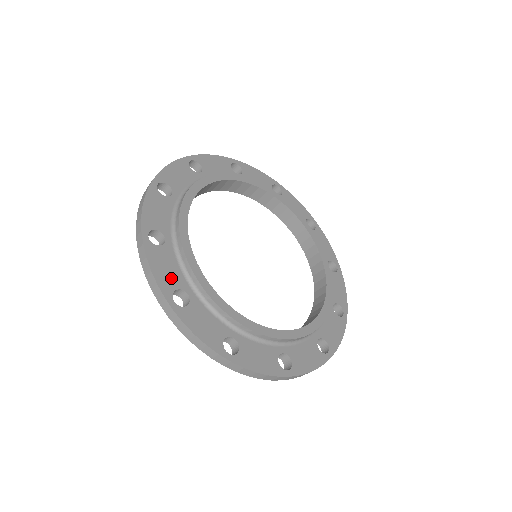
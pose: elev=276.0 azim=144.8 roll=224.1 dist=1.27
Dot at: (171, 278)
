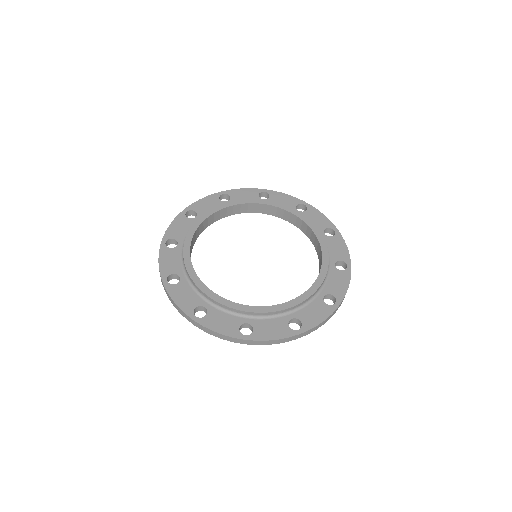
Dot at: (177, 233)
